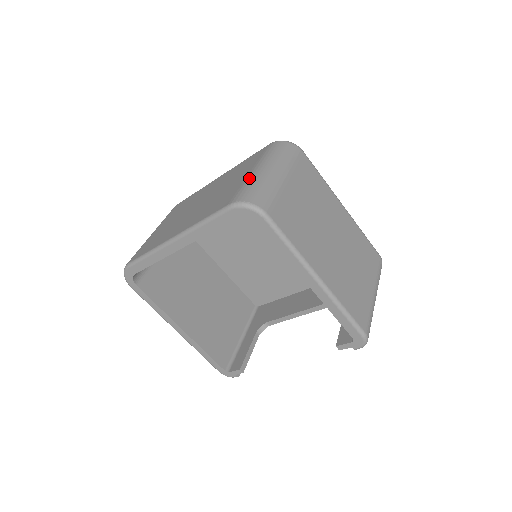
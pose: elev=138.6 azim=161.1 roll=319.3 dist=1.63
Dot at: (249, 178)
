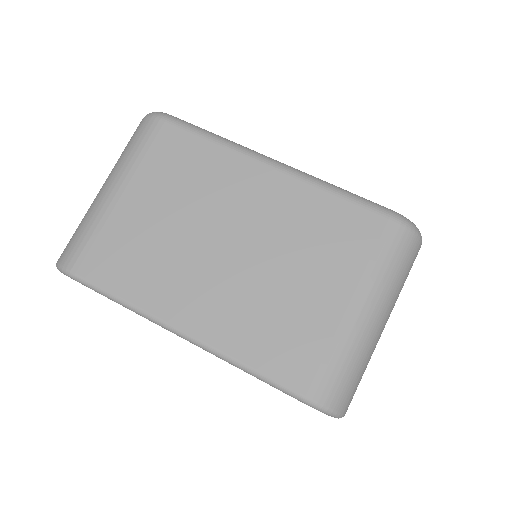
Dot at: (346, 336)
